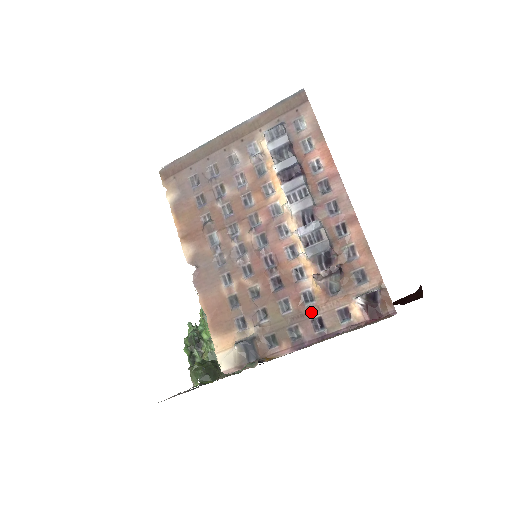
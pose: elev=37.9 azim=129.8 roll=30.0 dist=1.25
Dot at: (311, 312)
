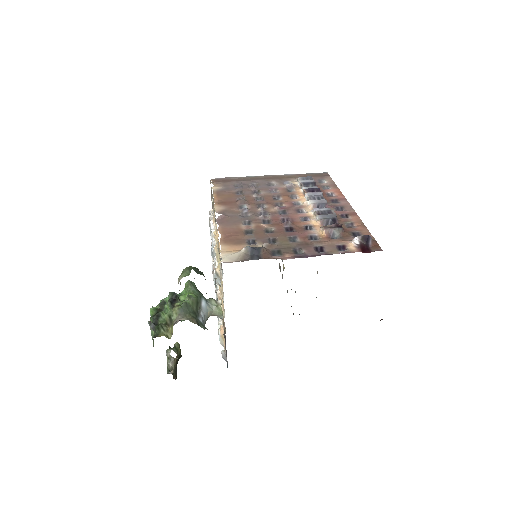
Dot at: (315, 243)
